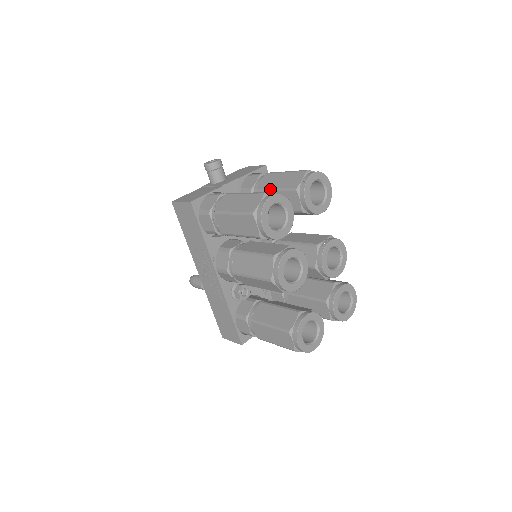
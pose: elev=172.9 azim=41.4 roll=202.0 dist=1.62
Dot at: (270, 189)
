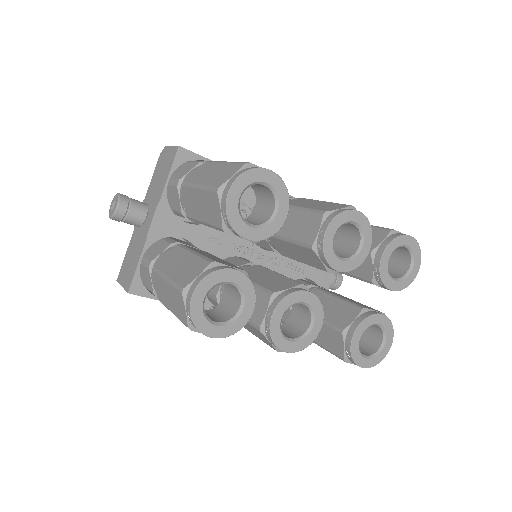
Dot at: (198, 221)
